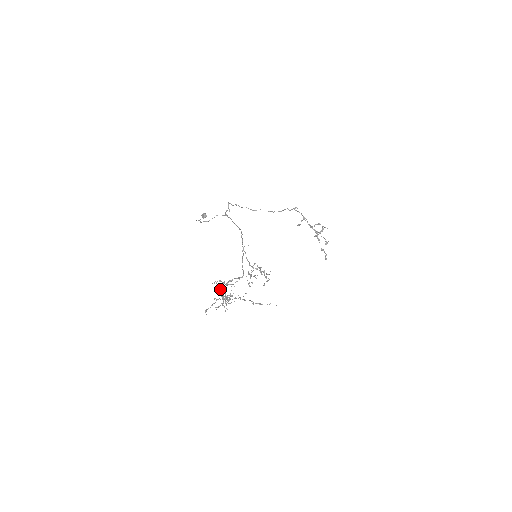
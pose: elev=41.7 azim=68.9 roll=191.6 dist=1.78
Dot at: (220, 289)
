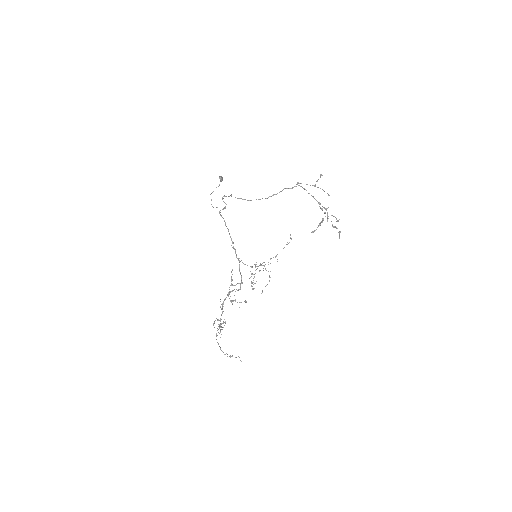
Dot at: (224, 299)
